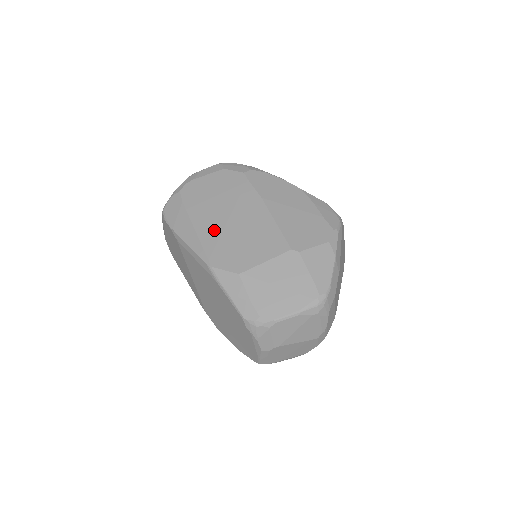
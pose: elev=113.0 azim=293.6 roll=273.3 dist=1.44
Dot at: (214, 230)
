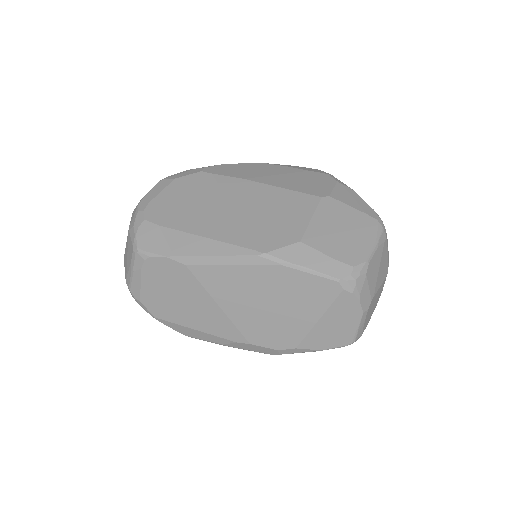
Dot at: (229, 225)
